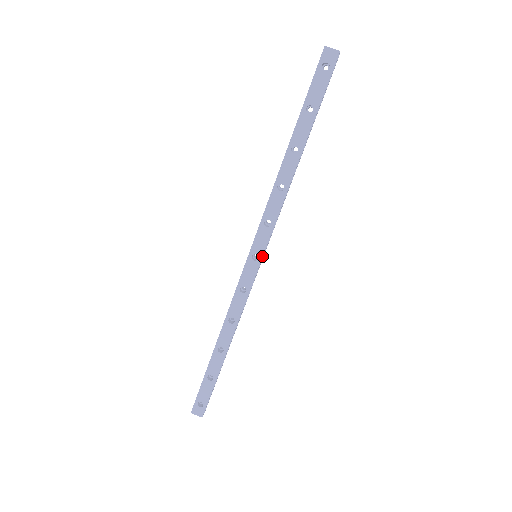
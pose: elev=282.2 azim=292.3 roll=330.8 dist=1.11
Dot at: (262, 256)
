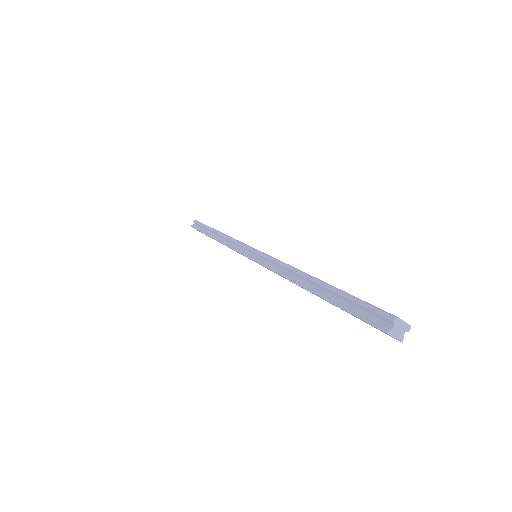
Dot at: occluded
